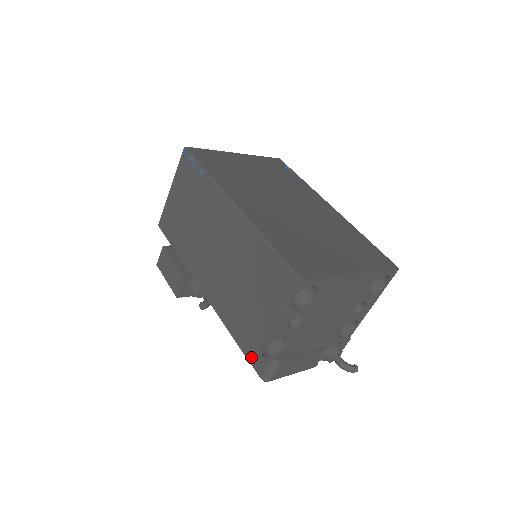
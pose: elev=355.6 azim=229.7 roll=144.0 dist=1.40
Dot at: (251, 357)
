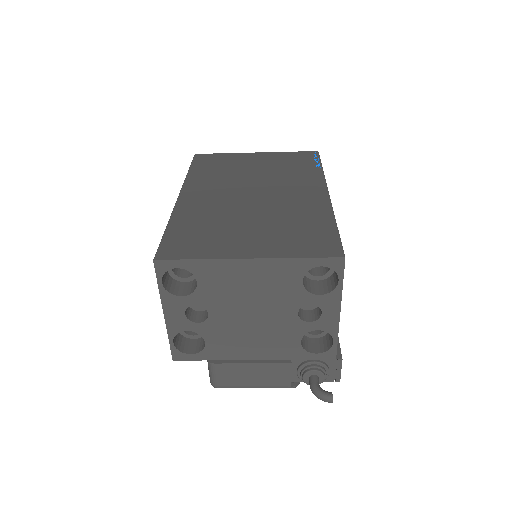
Dot at: (172, 351)
